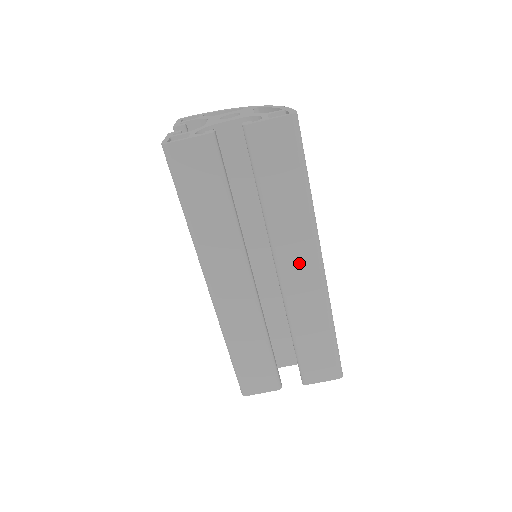
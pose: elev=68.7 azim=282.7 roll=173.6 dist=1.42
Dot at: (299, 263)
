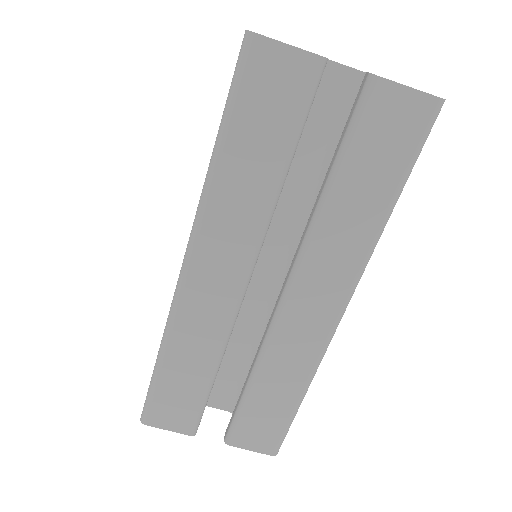
Dot at: (319, 295)
